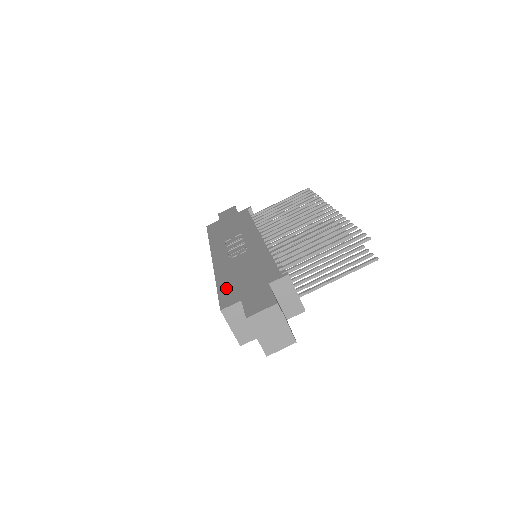
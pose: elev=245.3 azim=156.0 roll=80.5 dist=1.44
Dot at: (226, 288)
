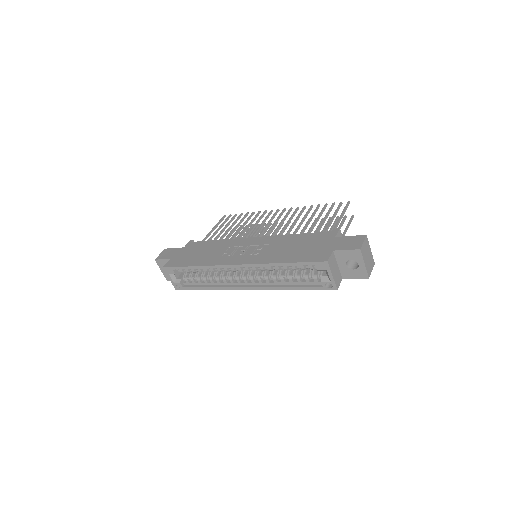
Dot at: (301, 257)
